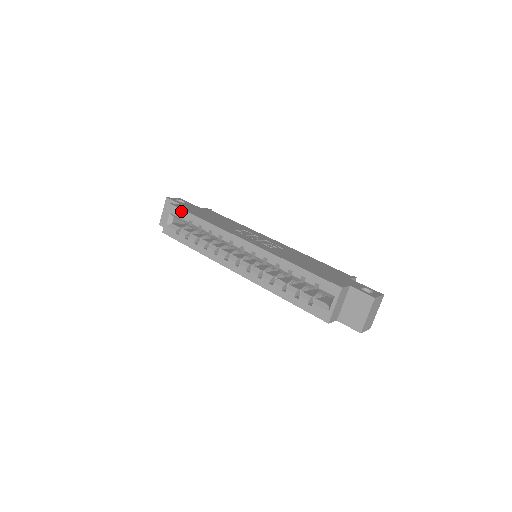
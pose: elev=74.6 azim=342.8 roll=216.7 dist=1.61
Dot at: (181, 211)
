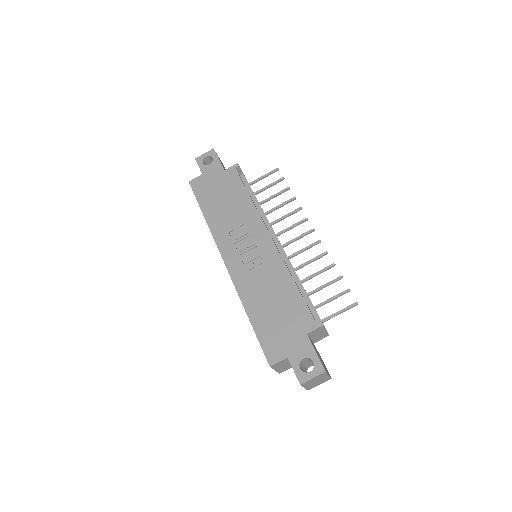
Dot at: (195, 196)
